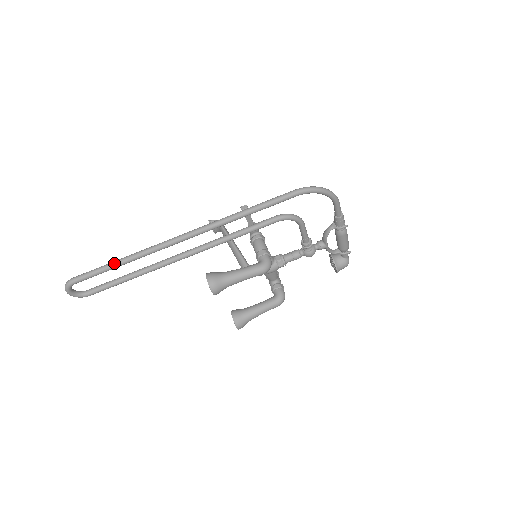
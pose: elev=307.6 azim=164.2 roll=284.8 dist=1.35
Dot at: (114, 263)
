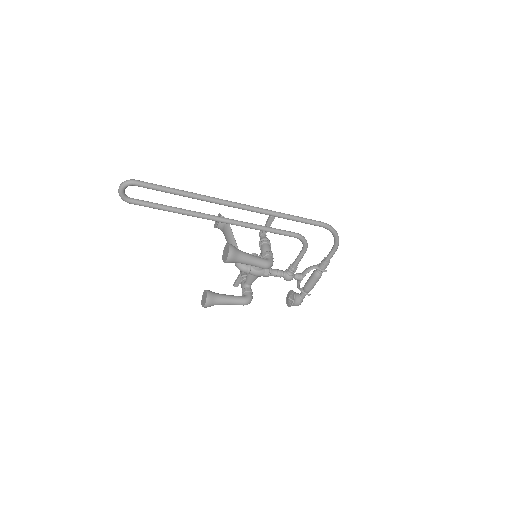
Dot at: (177, 190)
